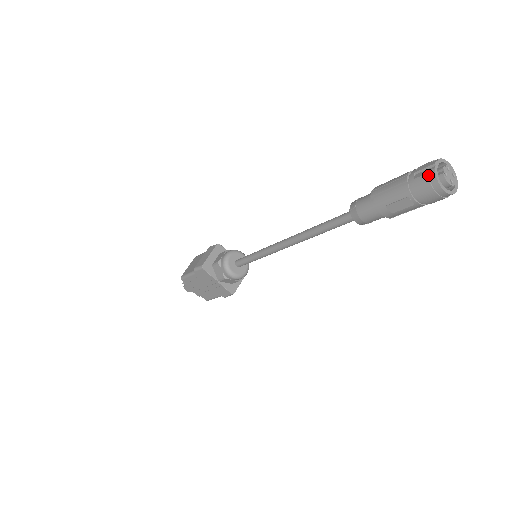
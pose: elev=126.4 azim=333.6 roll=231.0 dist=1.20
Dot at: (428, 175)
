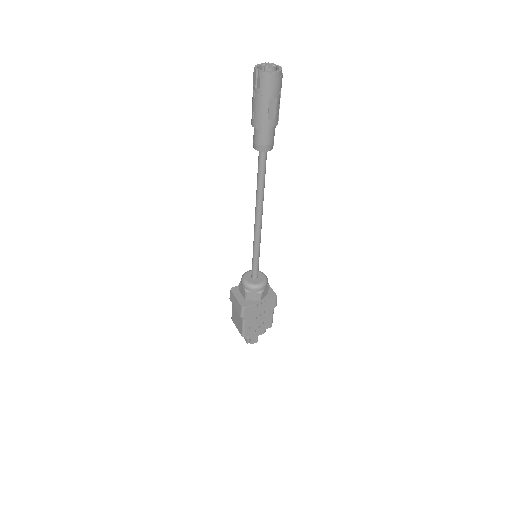
Dot at: (262, 77)
